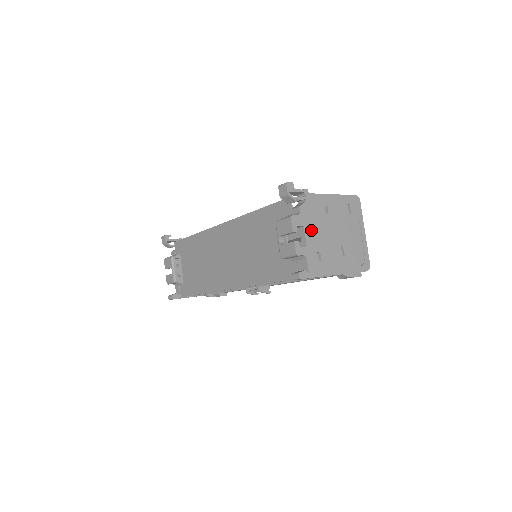
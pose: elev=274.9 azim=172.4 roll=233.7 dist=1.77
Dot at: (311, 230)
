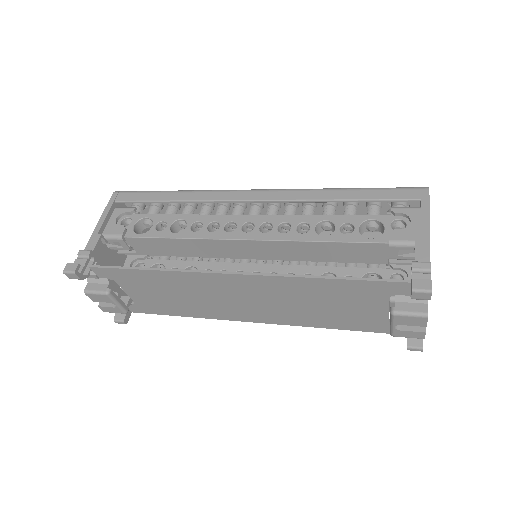
Dot at: occluded
